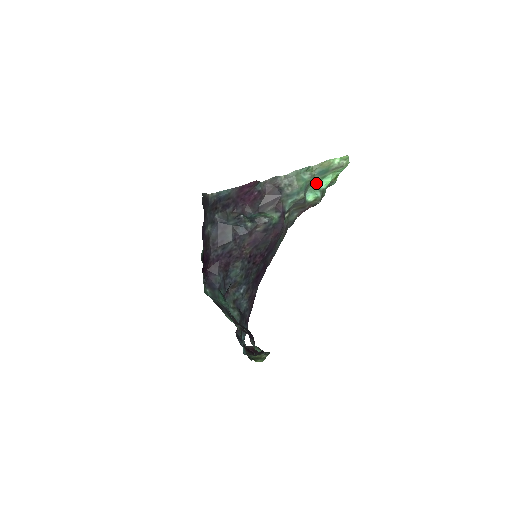
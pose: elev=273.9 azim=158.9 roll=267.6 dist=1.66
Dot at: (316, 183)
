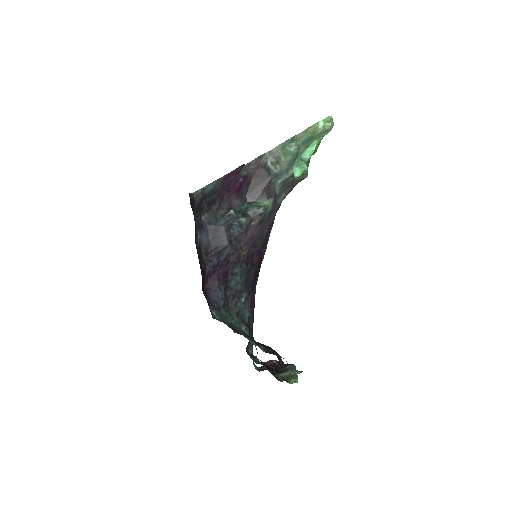
Dot at: (300, 154)
